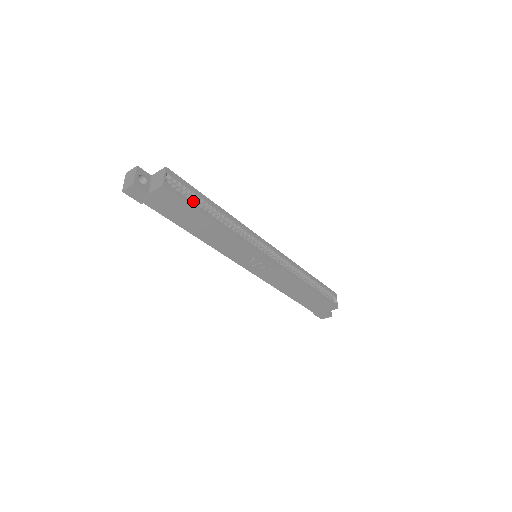
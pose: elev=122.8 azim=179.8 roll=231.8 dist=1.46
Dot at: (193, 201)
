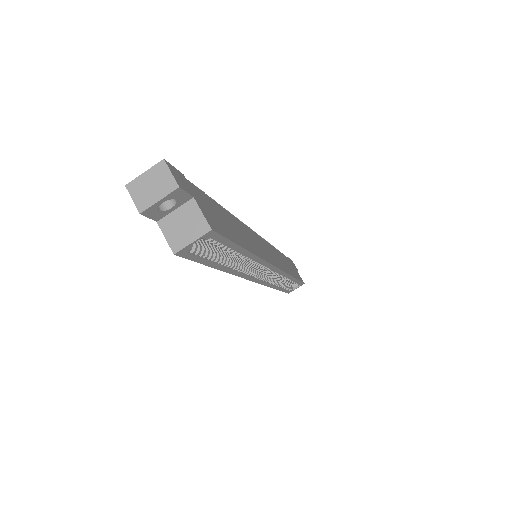
Dot at: (210, 258)
